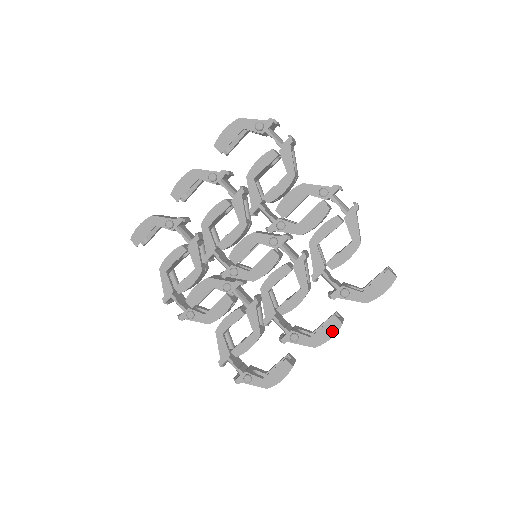
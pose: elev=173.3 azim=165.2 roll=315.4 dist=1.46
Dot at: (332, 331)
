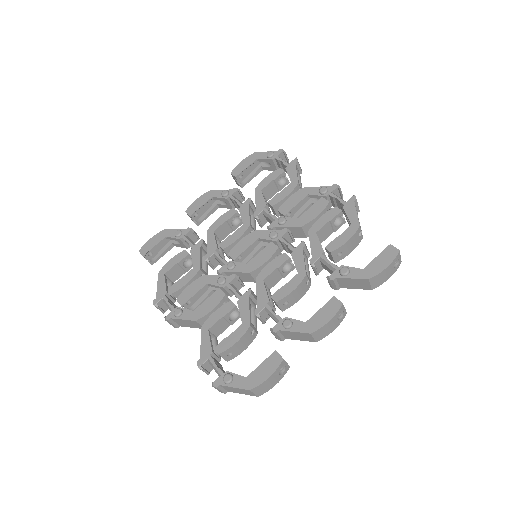
Dot at: (331, 312)
